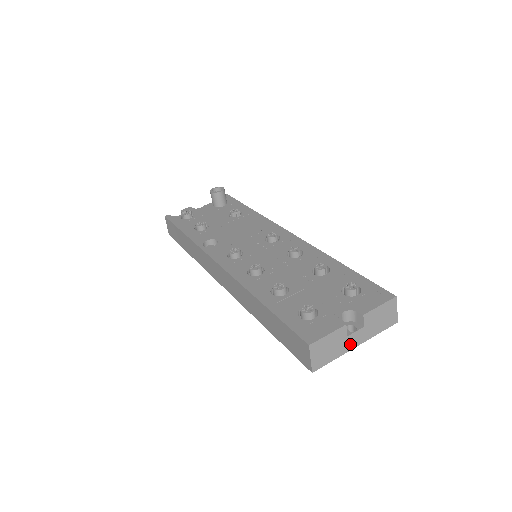
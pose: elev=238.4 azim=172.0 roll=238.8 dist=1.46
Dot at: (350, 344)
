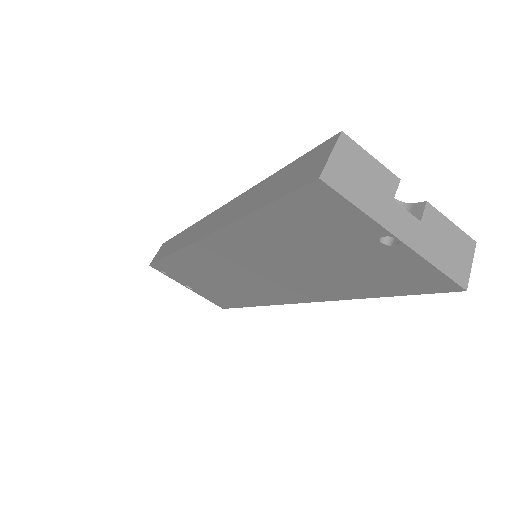
Dot at: (391, 219)
